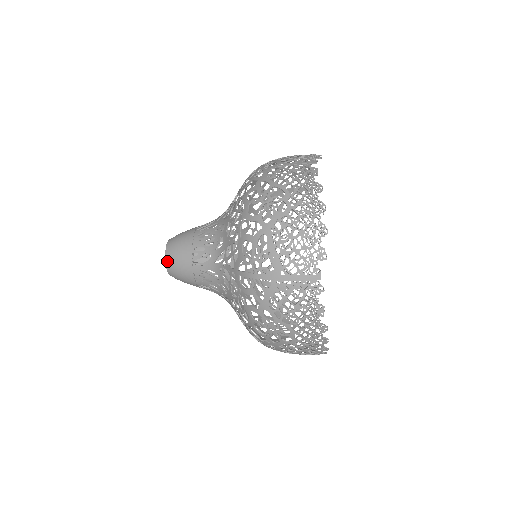
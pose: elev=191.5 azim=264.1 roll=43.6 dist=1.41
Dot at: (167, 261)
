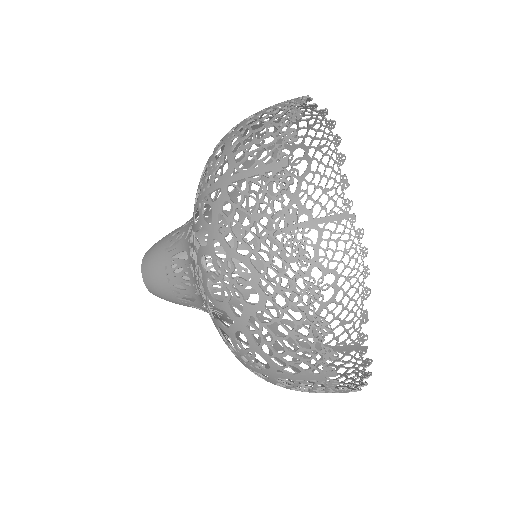
Dot at: (143, 262)
